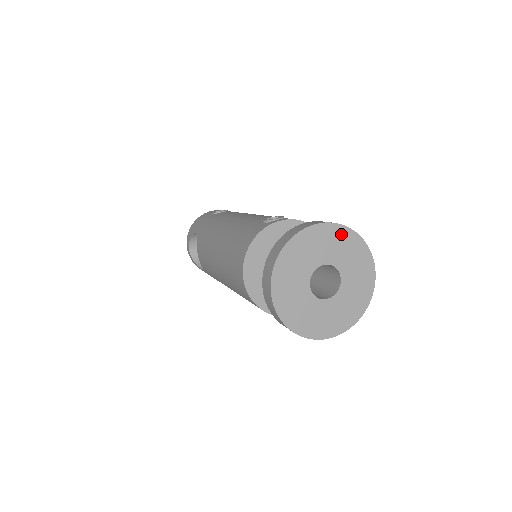
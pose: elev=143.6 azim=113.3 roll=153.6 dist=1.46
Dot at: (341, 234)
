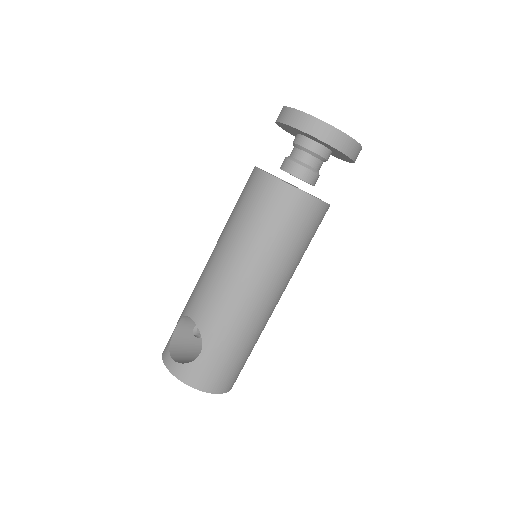
Dot at: occluded
